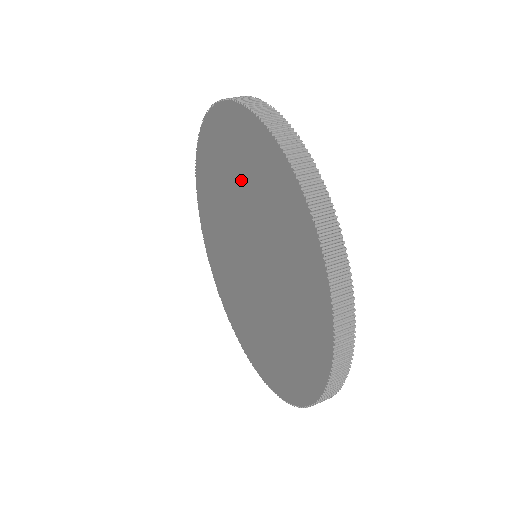
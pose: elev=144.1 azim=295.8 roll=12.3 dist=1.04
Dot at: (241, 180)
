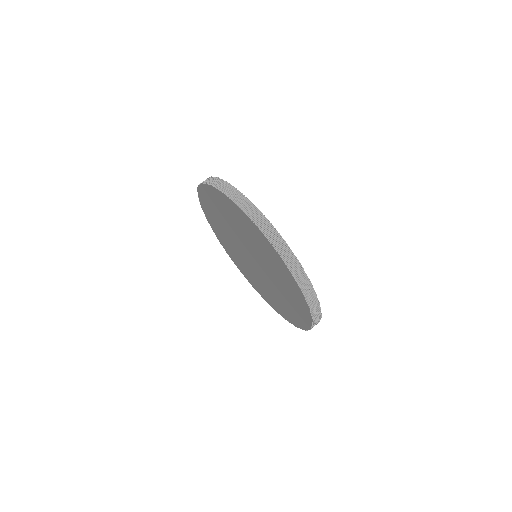
Dot at: (224, 219)
